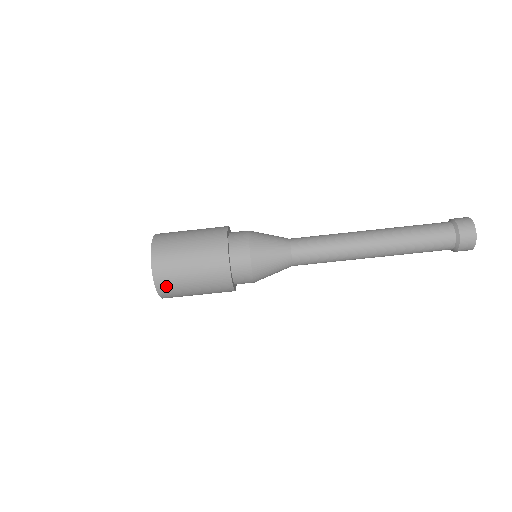
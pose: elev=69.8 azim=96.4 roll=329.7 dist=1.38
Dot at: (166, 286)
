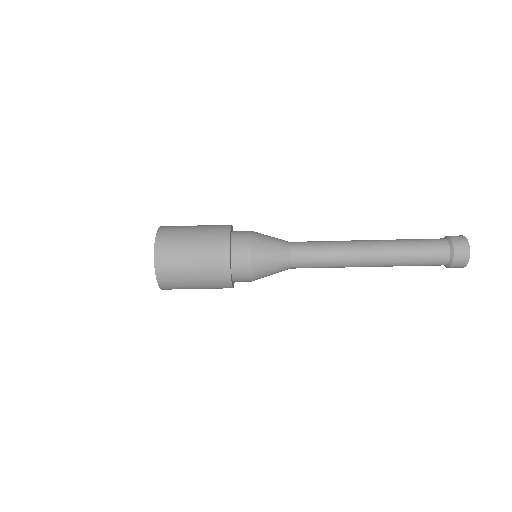
Dot at: (168, 283)
